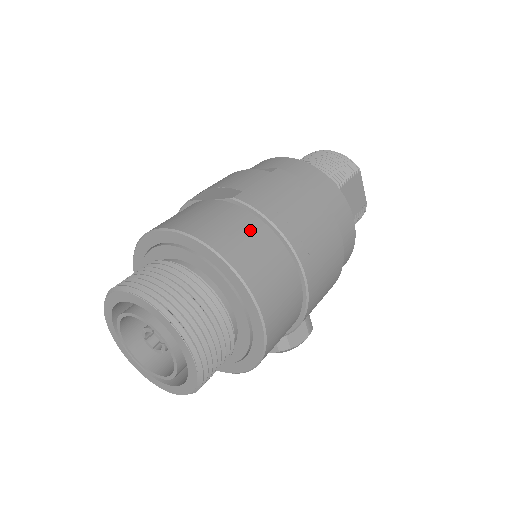
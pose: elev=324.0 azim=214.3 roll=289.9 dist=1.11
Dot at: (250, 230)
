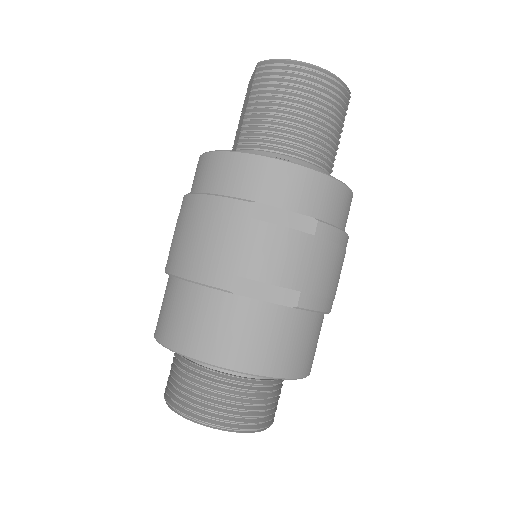
Dot at: (312, 332)
